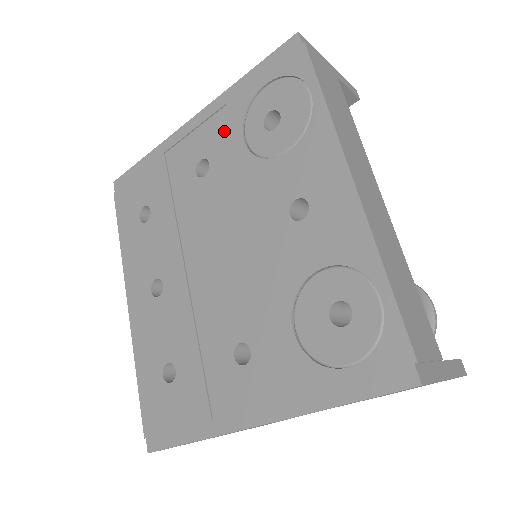
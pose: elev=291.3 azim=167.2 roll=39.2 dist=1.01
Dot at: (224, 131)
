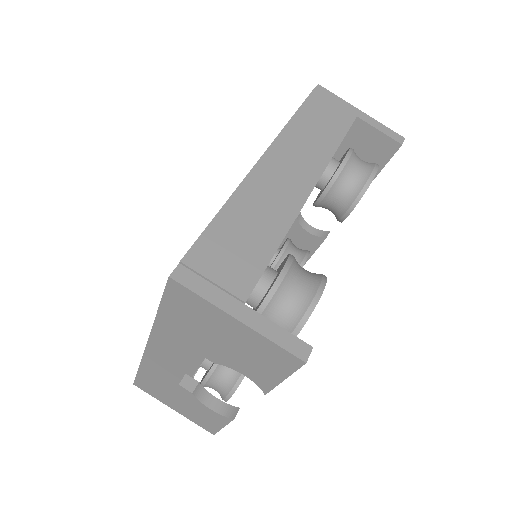
Dot at: occluded
